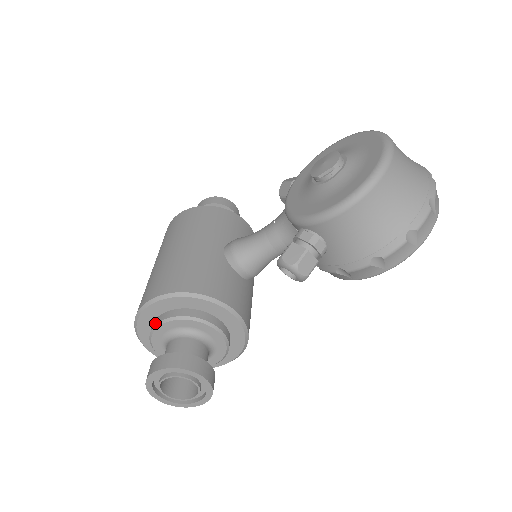
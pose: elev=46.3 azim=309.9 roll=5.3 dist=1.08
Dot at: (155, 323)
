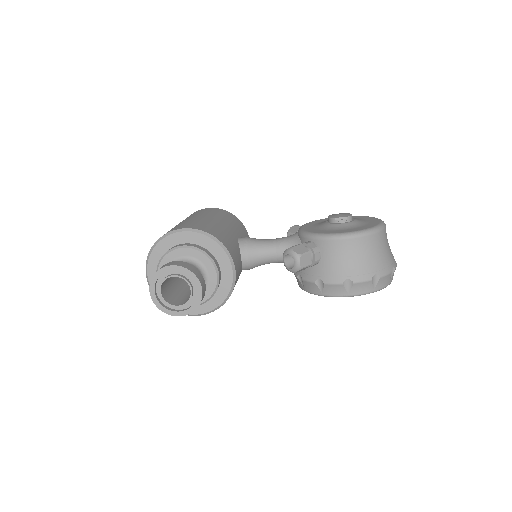
Dot at: (177, 246)
